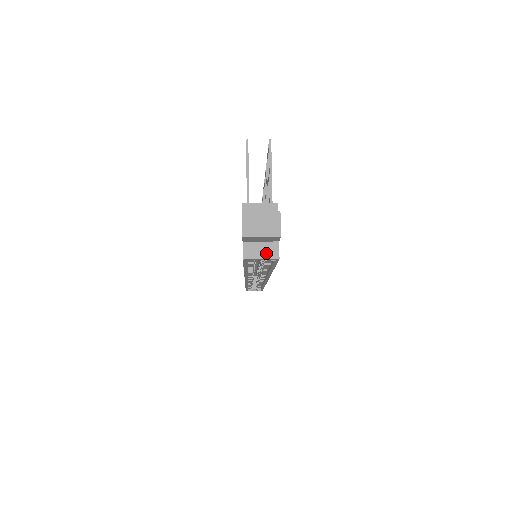
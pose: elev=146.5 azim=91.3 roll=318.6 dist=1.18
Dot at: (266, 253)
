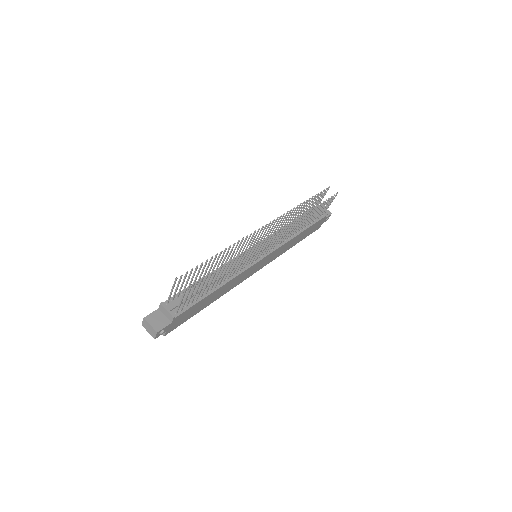
Dot at: occluded
